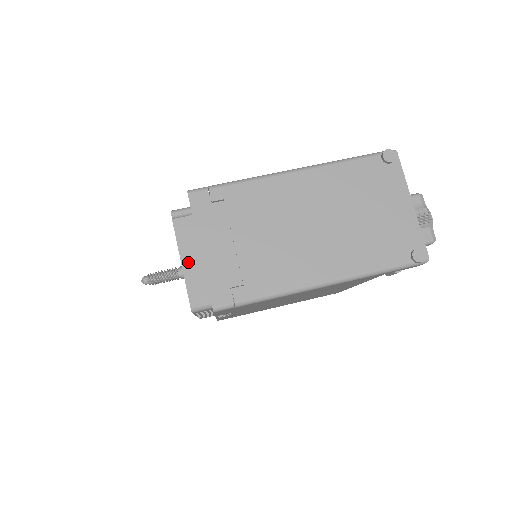
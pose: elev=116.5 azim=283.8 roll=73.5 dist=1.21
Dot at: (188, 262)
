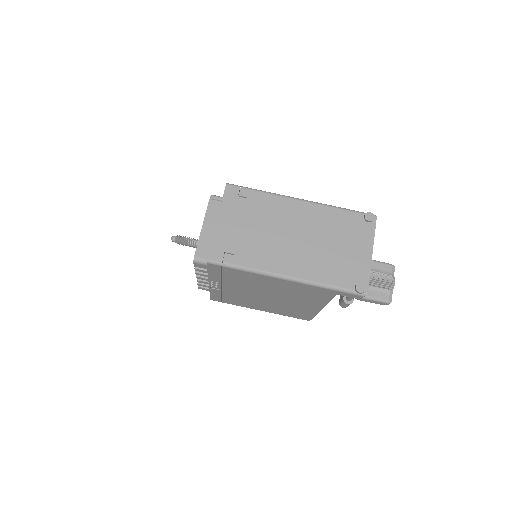
Dot at: (206, 229)
